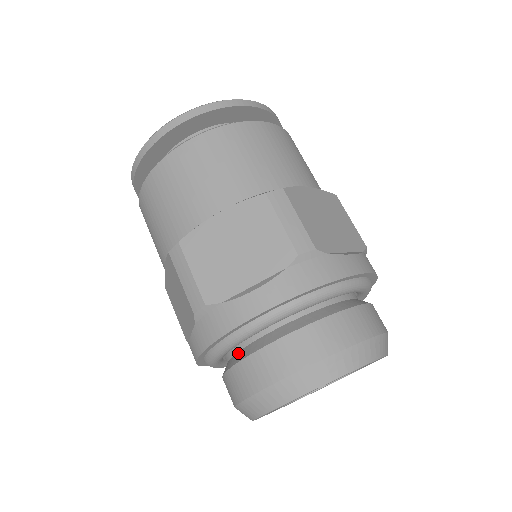
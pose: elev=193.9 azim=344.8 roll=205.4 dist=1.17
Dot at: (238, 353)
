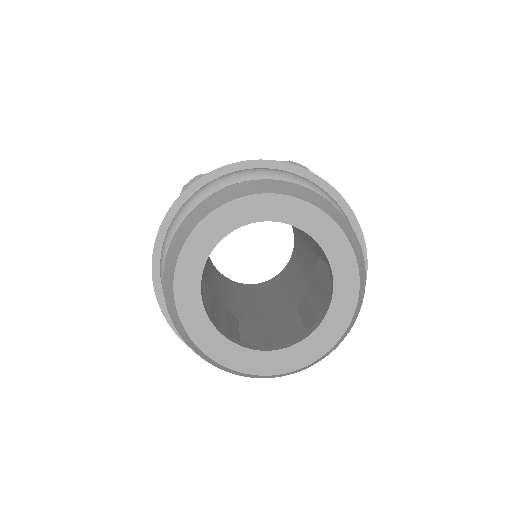
Dot at: occluded
